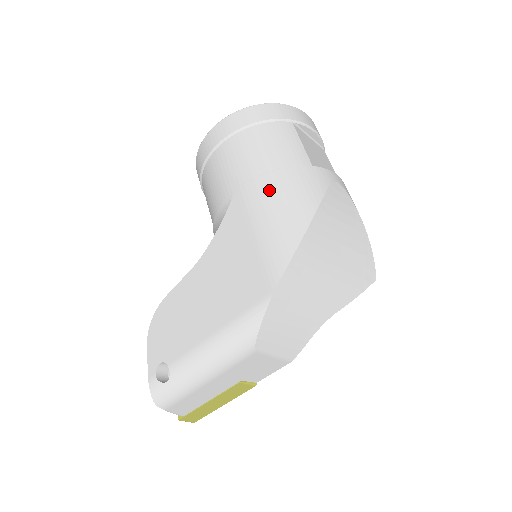
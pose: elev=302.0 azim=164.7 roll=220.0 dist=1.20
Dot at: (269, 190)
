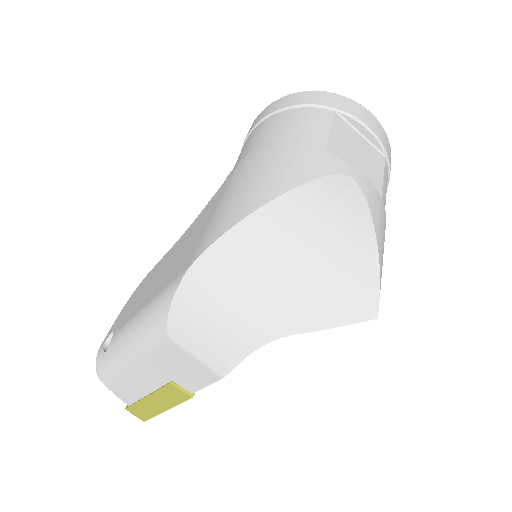
Dot at: (255, 166)
